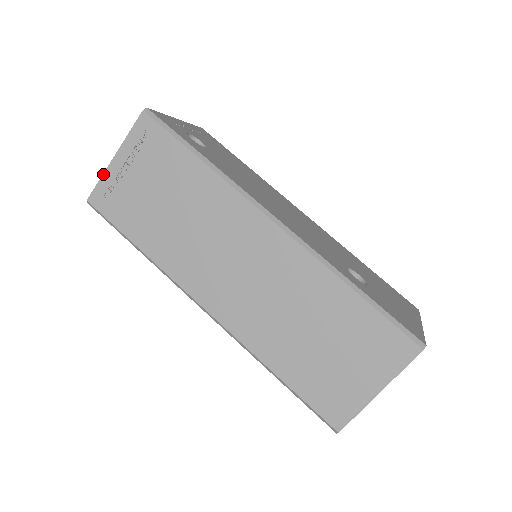
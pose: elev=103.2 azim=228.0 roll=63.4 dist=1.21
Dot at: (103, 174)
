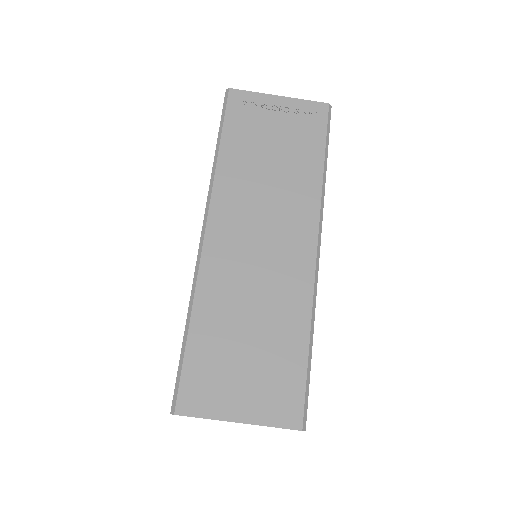
Dot at: (260, 93)
